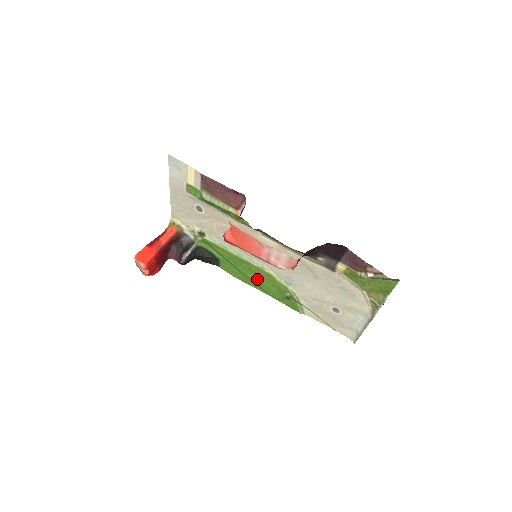
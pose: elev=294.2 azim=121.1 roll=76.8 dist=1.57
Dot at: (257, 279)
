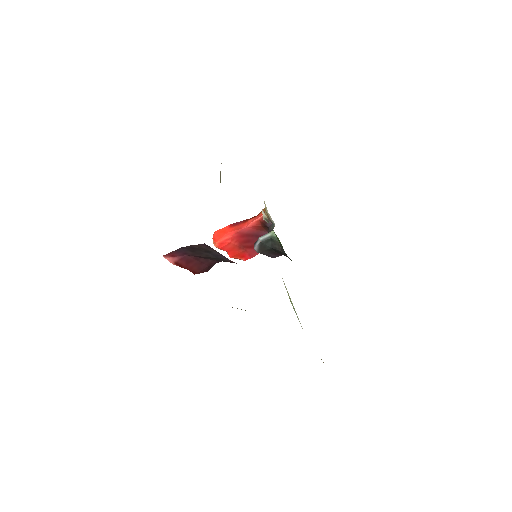
Dot at: occluded
